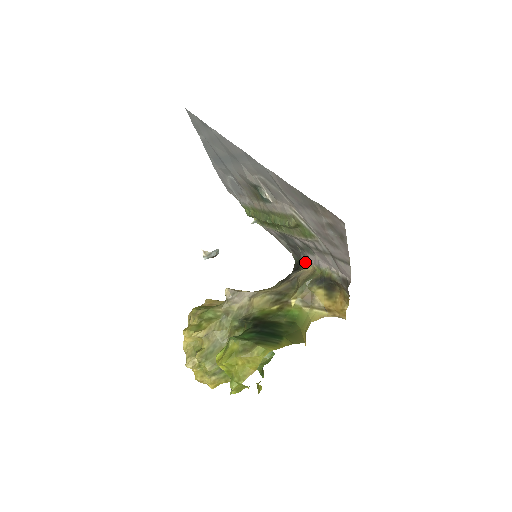
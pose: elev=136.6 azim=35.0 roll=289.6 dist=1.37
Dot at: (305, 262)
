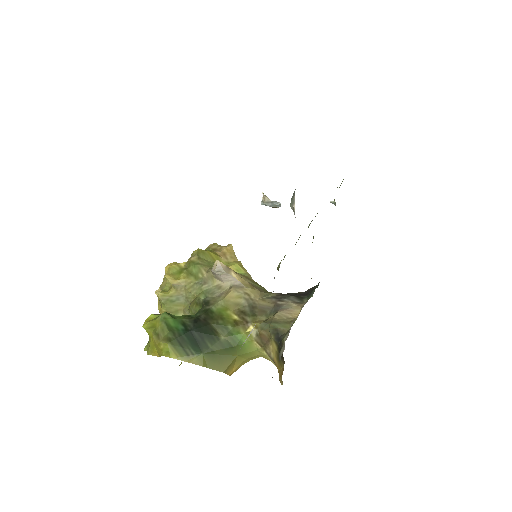
Dot at: occluded
